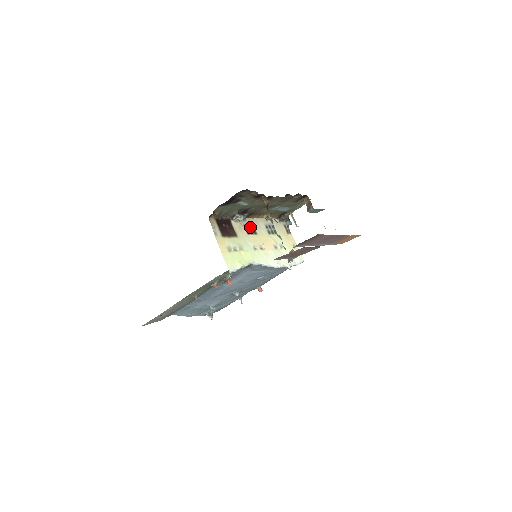
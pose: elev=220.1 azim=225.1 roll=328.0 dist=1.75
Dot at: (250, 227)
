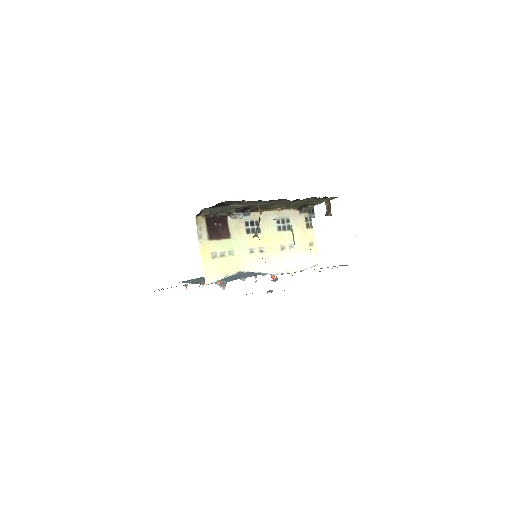
Dot at: (253, 224)
